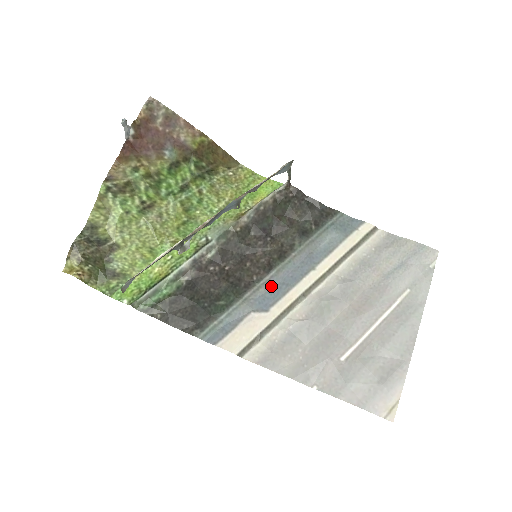
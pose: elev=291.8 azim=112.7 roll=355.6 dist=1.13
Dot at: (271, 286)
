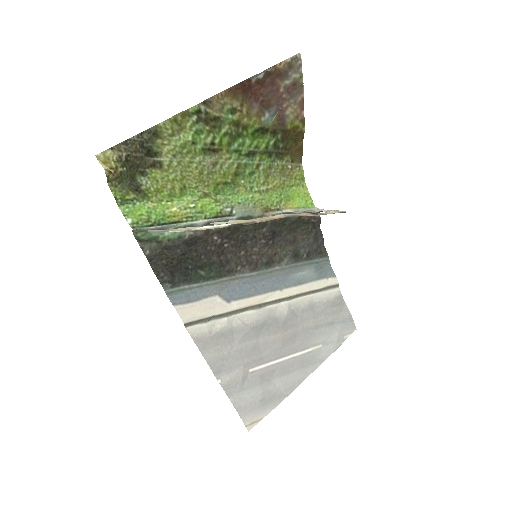
Dot at: (245, 283)
